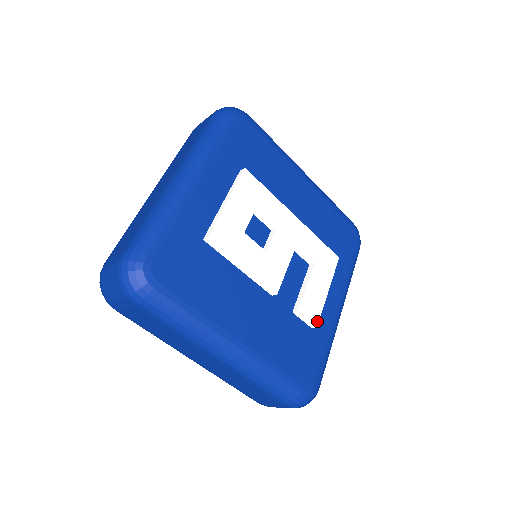
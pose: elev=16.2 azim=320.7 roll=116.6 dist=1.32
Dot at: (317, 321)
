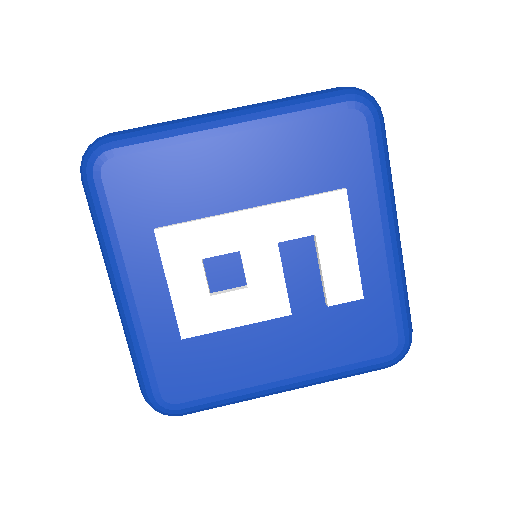
Dot at: (360, 292)
